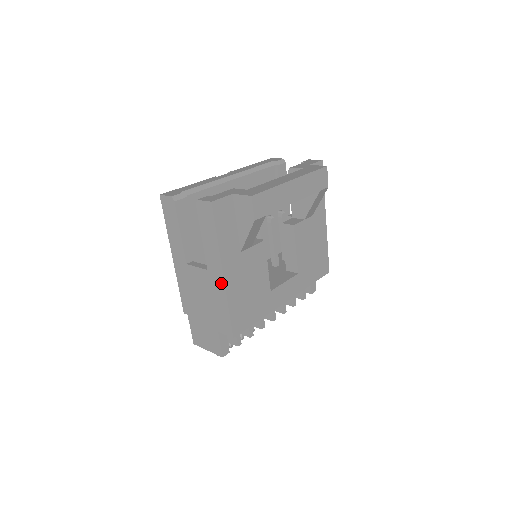
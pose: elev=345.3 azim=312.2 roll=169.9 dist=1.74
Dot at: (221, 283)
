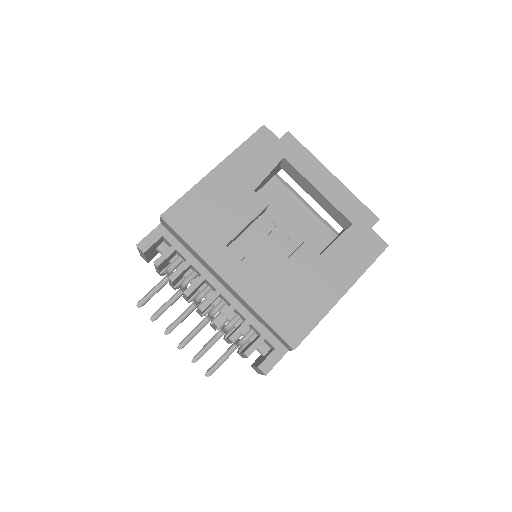
Dot at: (206, 177)
